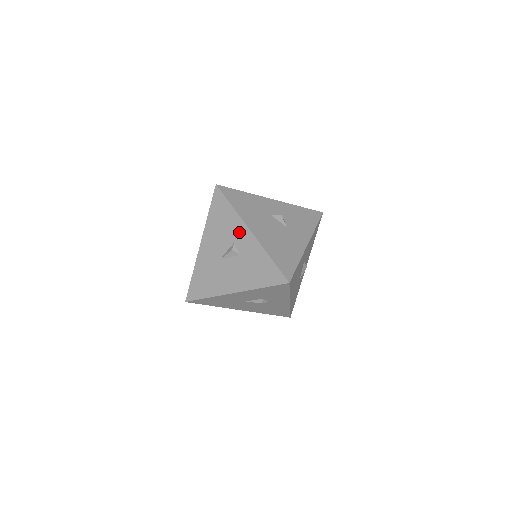
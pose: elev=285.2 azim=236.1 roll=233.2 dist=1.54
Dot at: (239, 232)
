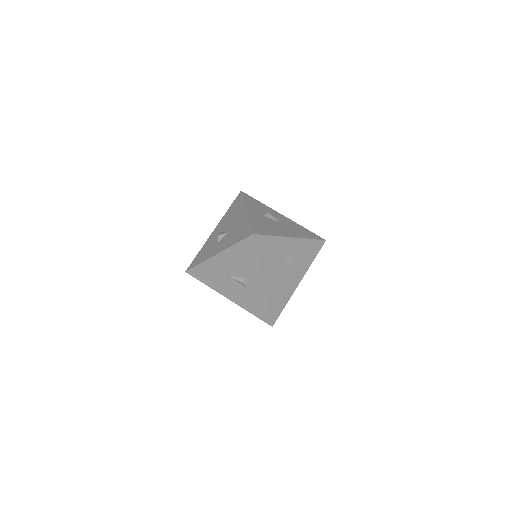
Dot at: (254, 276)
